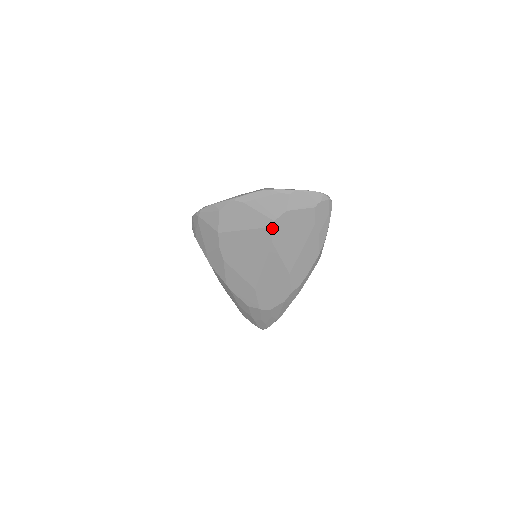
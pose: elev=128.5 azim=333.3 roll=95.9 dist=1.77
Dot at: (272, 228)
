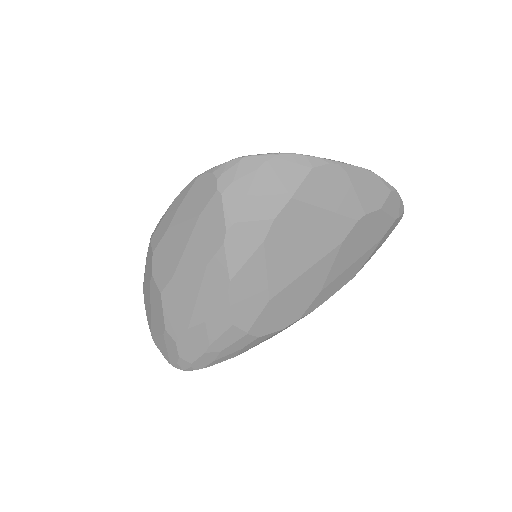
Dot at: (357, 222)
